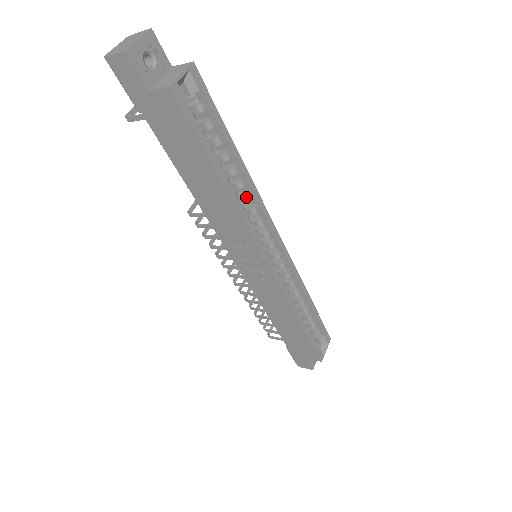
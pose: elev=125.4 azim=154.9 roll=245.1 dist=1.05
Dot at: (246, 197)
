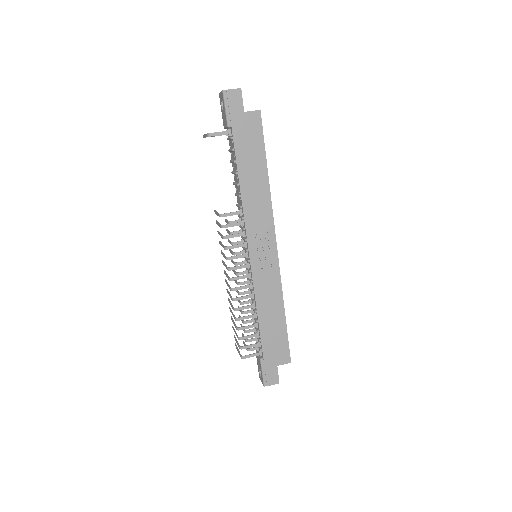
Dot at: occluded
